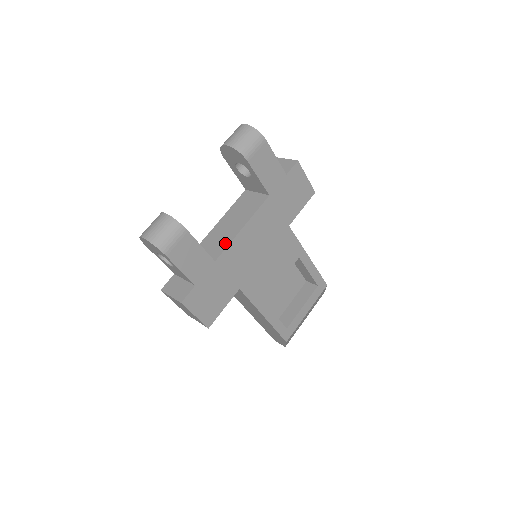
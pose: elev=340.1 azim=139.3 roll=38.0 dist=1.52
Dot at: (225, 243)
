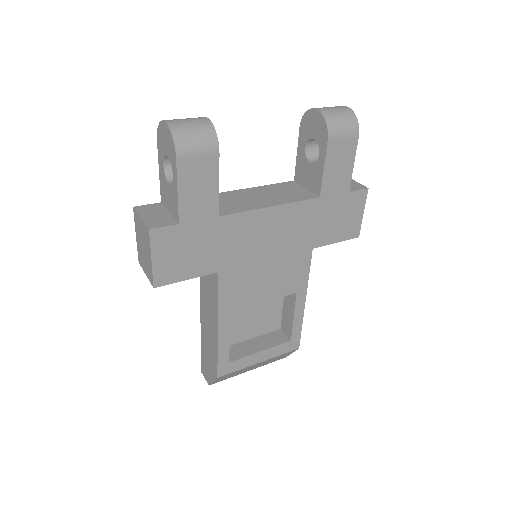
Dot at: (242, 208)
